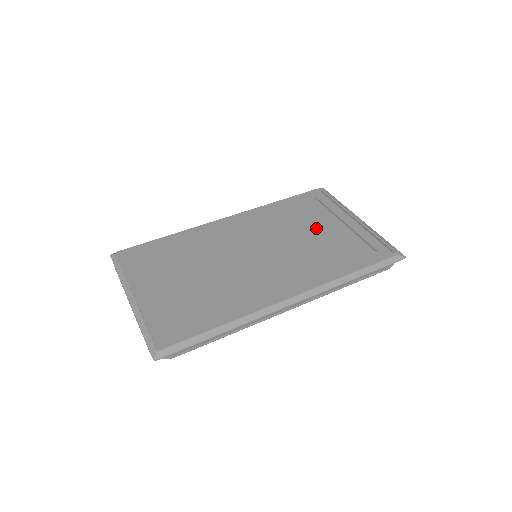
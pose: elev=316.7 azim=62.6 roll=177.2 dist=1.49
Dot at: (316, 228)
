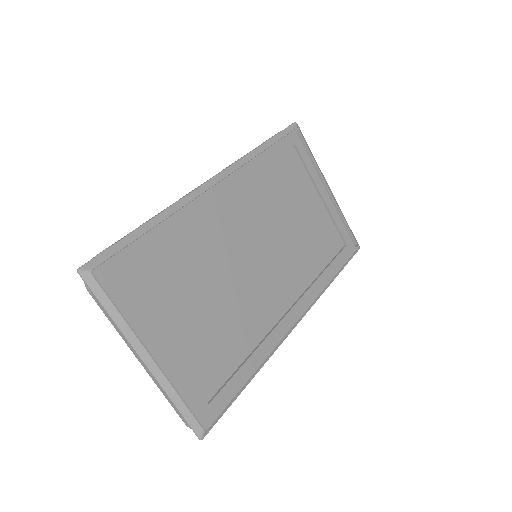
Dot at: (301, 206)
